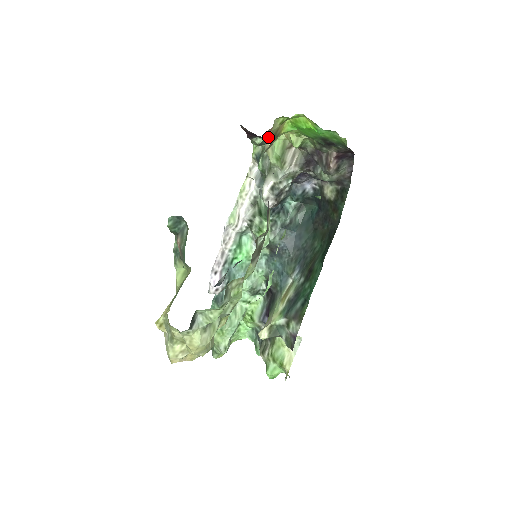
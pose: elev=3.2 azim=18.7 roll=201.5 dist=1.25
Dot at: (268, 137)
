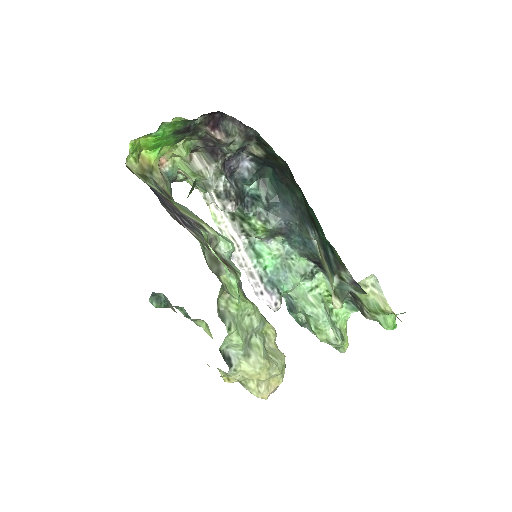
Dot at: (167, 171)
